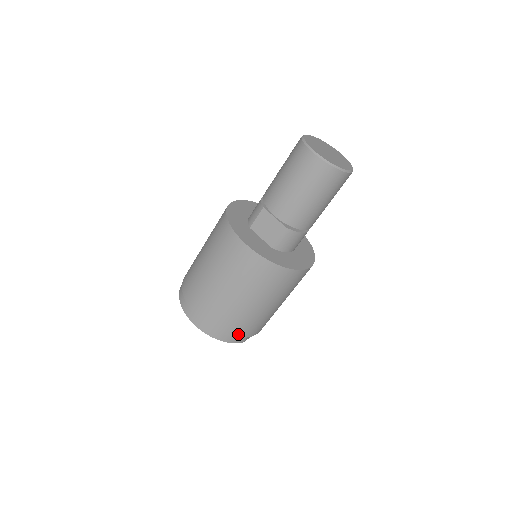
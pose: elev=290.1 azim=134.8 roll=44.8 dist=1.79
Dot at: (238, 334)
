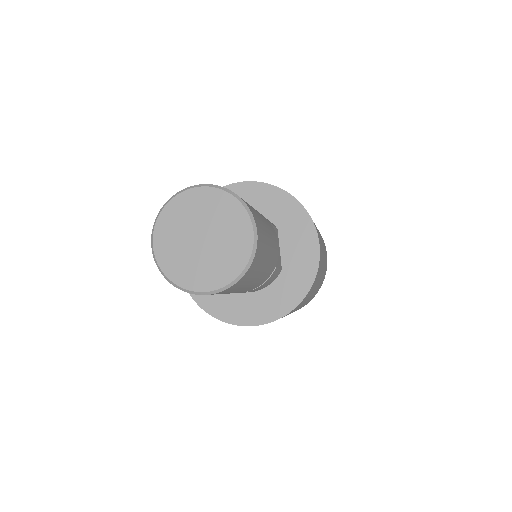
Dot at: occluded
